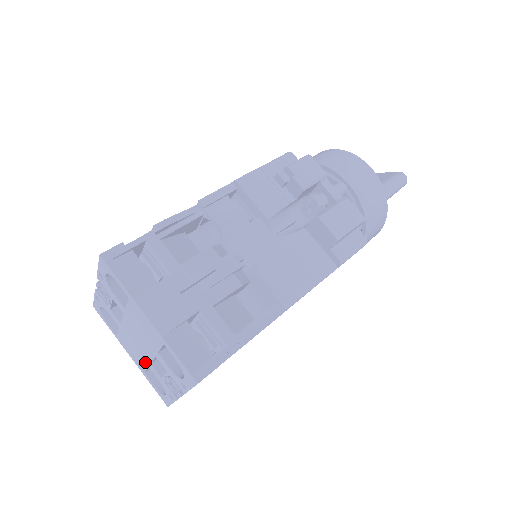
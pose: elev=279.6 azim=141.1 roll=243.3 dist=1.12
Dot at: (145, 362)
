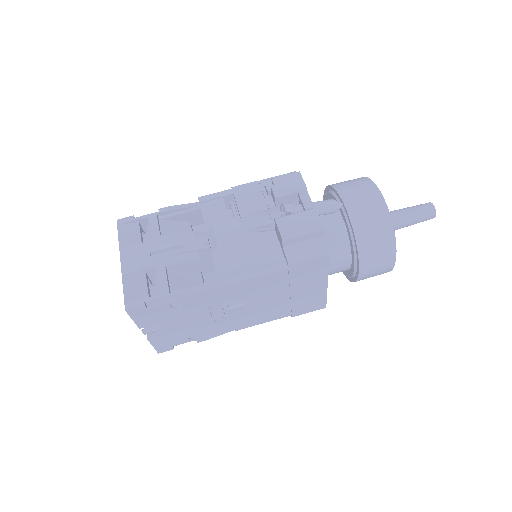
Dot at: occluded
